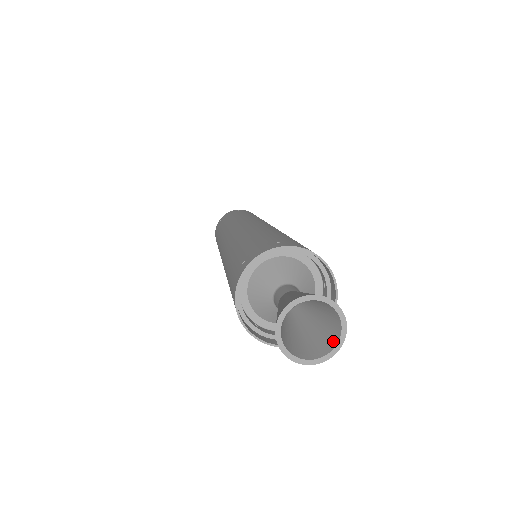
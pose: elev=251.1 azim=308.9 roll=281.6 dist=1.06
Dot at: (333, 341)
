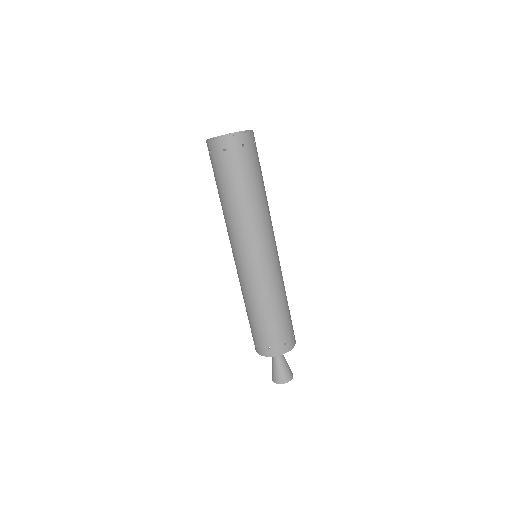
Dot at: (290, 376)
